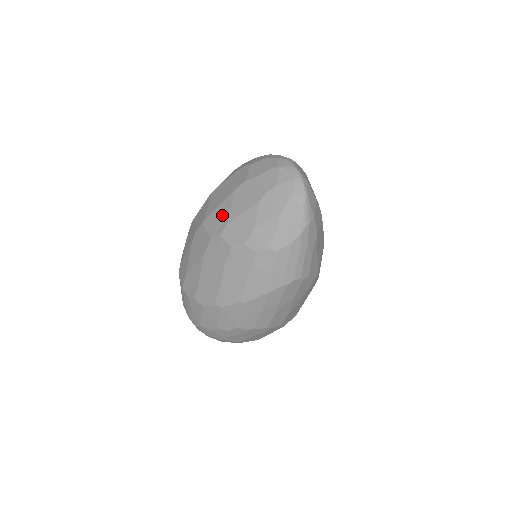
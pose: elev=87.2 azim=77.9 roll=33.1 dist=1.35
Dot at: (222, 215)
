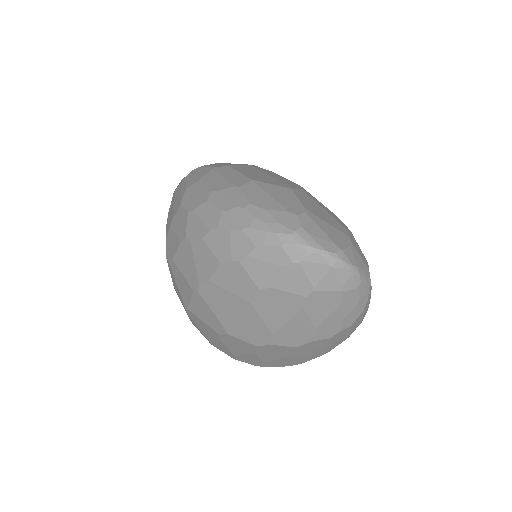
Dot at: (254, 327)
